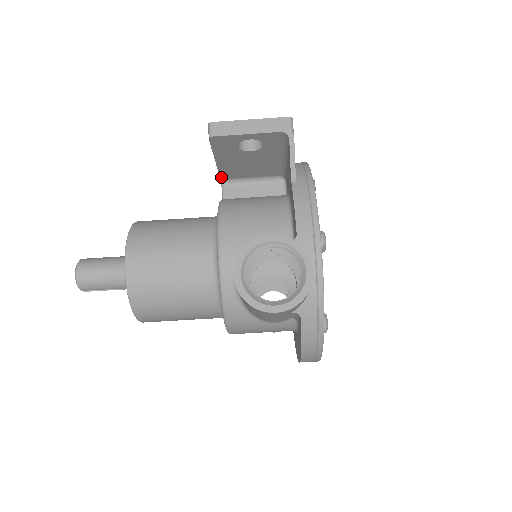
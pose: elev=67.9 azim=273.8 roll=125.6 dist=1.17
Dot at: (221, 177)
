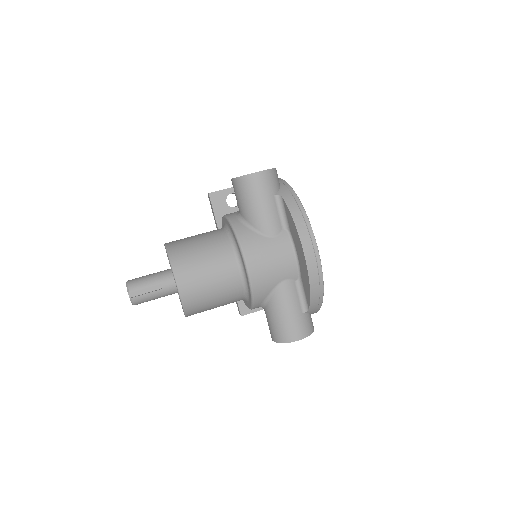
Dot at: occluded
